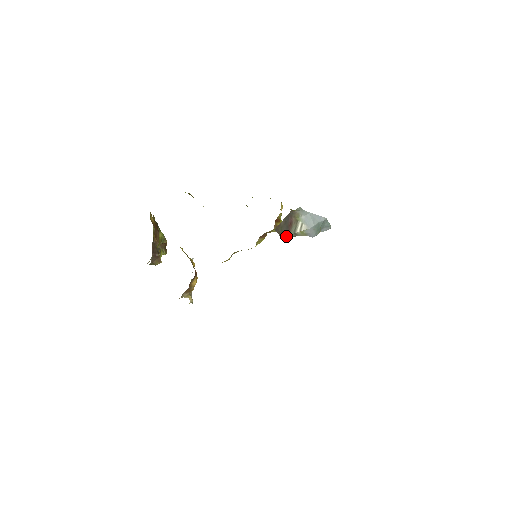
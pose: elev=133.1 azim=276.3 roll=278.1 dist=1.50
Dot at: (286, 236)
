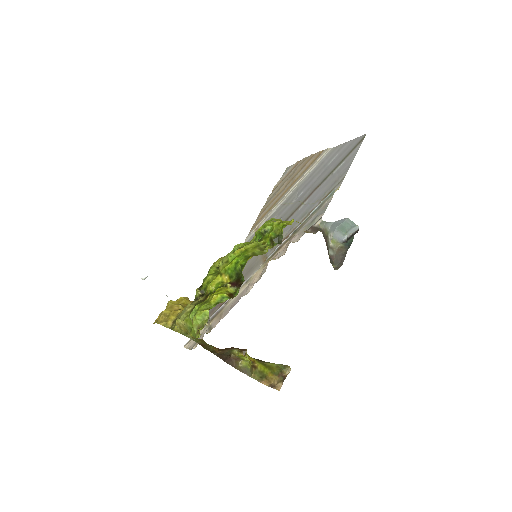
Dot at: (331, 259)
